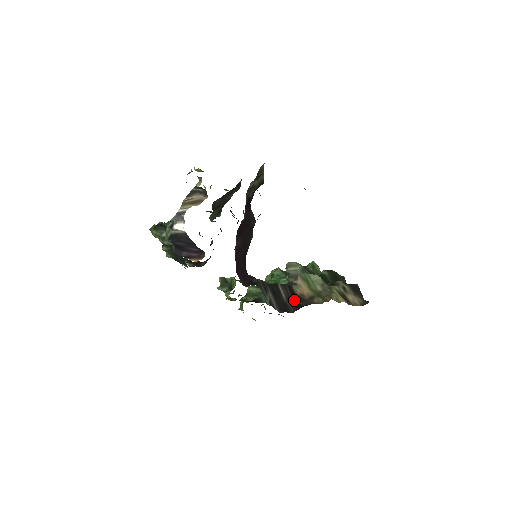
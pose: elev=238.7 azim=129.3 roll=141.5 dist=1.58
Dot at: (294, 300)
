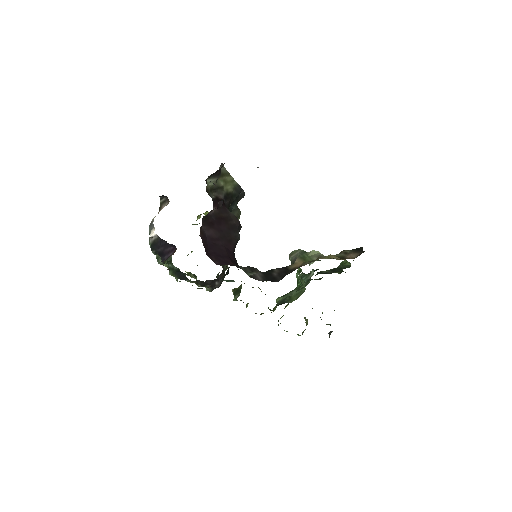
Dot at: (285, 273)
